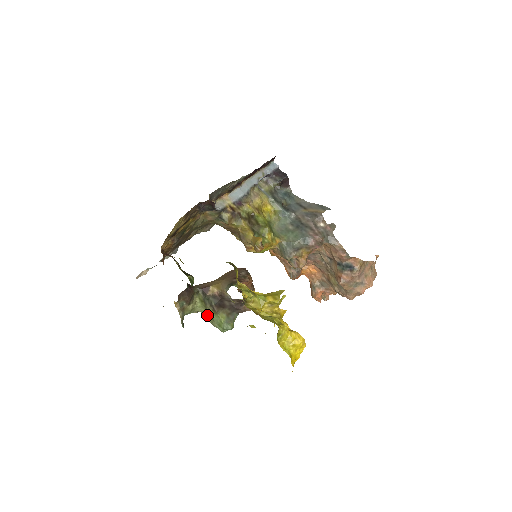
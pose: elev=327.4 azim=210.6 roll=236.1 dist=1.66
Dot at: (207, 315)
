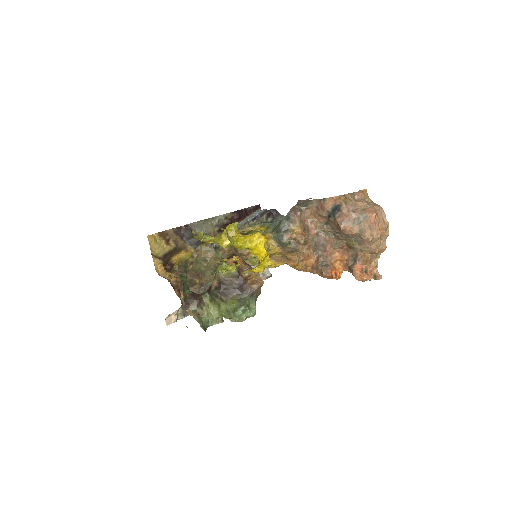
Dot at: (222, 311)
